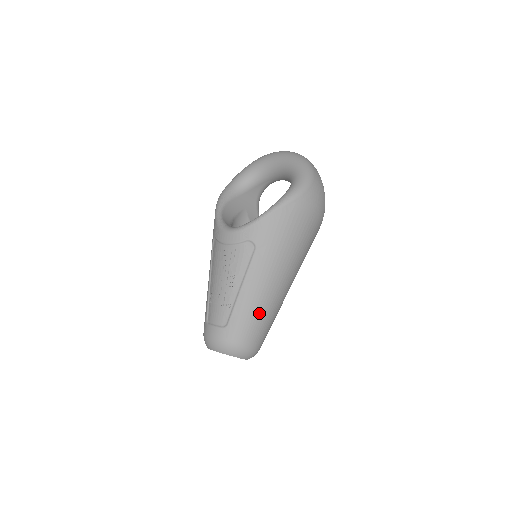
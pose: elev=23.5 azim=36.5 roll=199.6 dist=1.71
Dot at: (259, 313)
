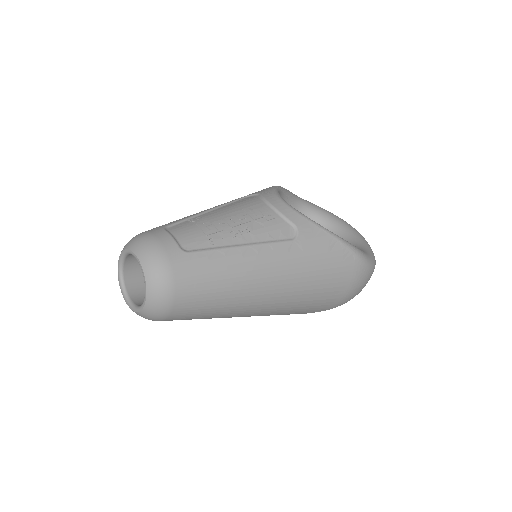
Dot at: (223, 287)
